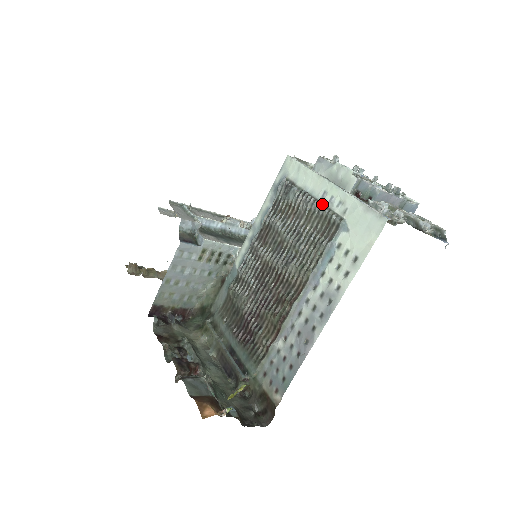
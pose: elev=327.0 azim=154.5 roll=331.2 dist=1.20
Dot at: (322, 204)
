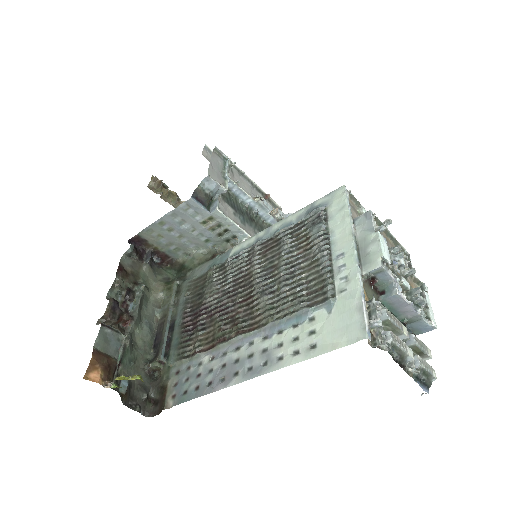
Dot at: (331, 264)
